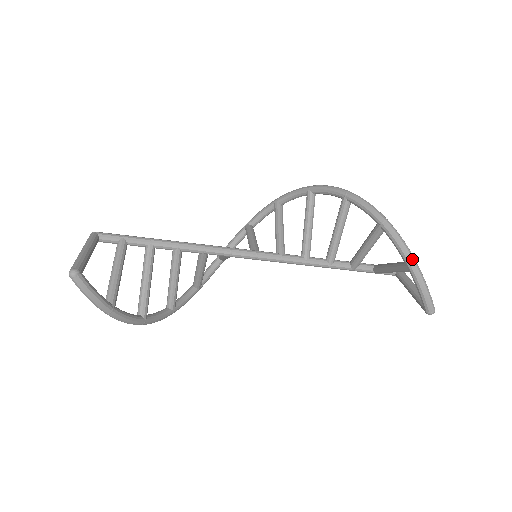
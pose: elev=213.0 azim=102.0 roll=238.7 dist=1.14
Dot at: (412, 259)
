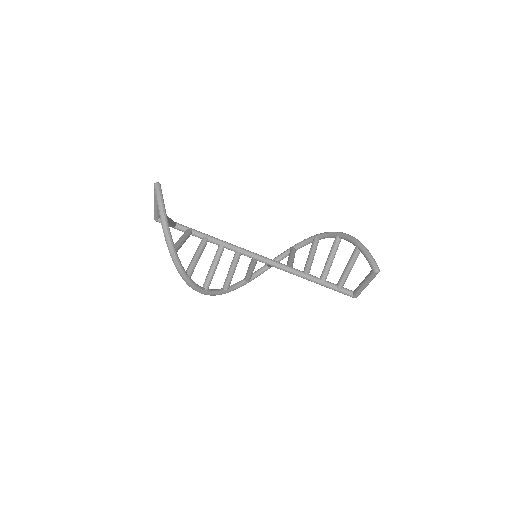
Dot at: (359, 241)
